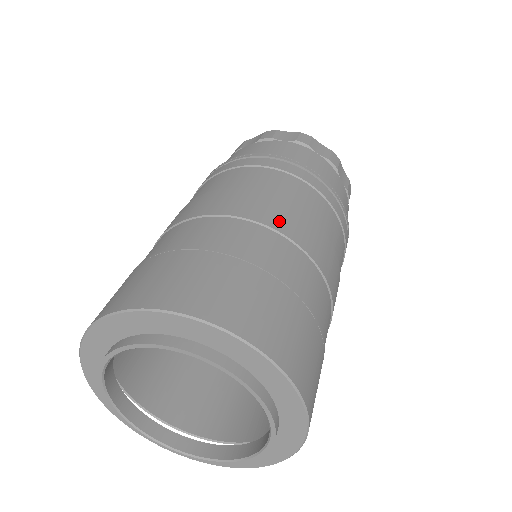
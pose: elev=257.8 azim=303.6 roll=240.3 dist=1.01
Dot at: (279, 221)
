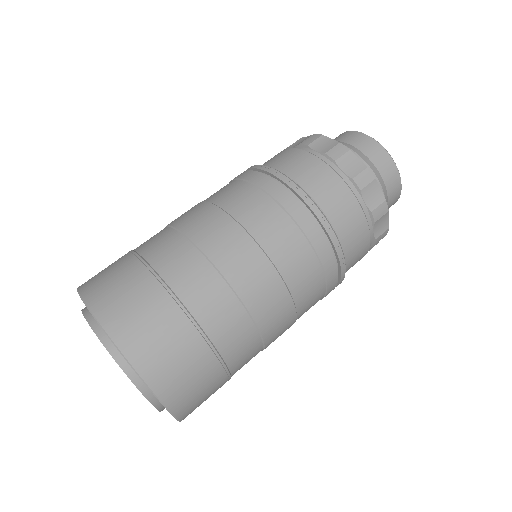
Dot at: (218, 250)
